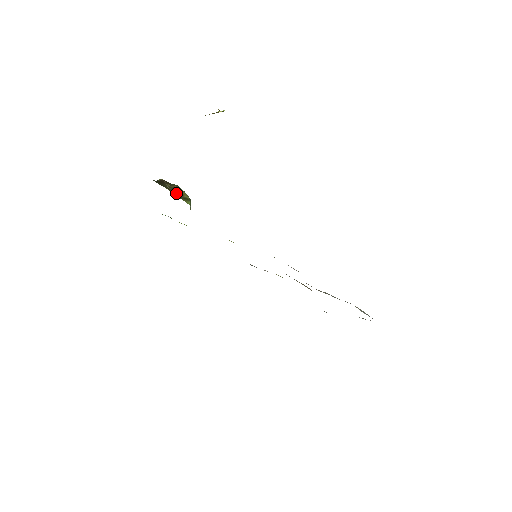
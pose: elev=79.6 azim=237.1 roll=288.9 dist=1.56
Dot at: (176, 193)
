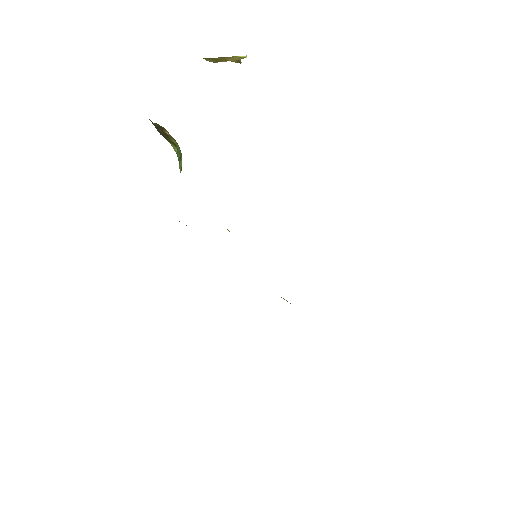
Dot at: (162, 132)
